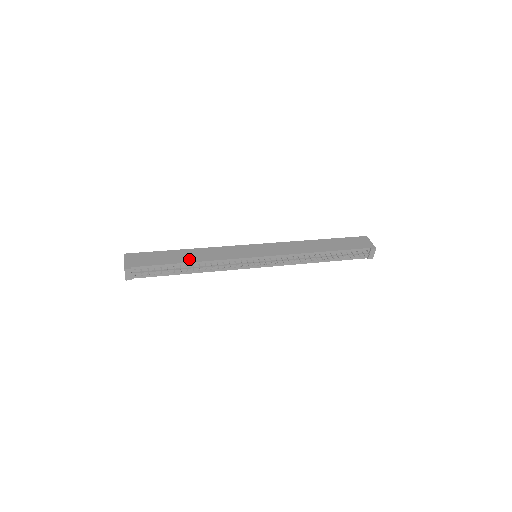
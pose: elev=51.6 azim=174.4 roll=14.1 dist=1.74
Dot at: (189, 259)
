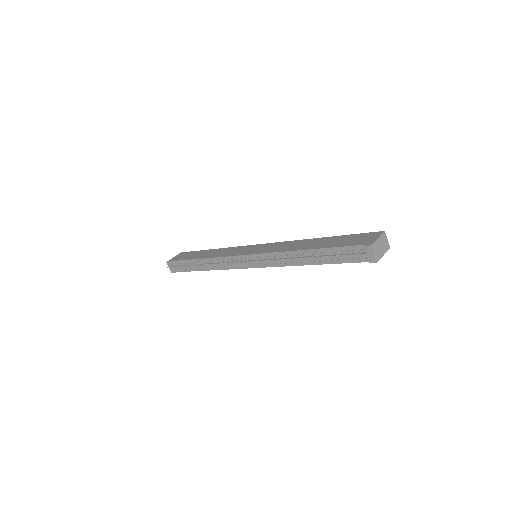
Dot at: (203, 256)
